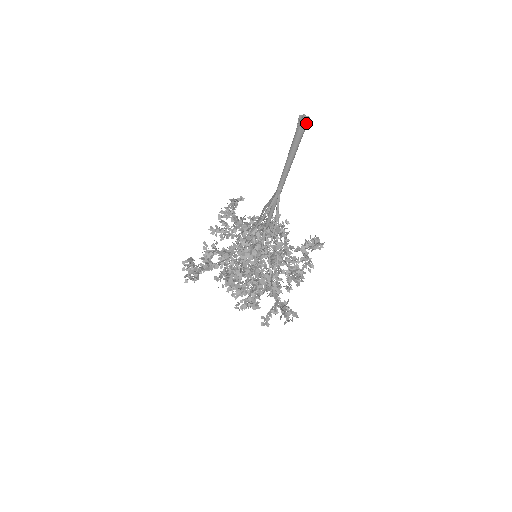
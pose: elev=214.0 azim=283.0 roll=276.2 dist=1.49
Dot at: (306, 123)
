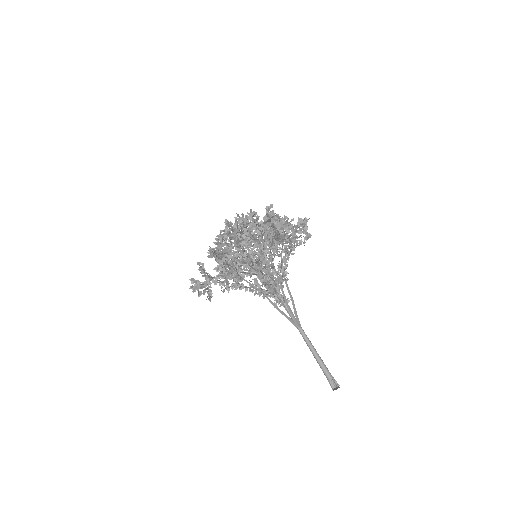
Dot at: (336, 382)
